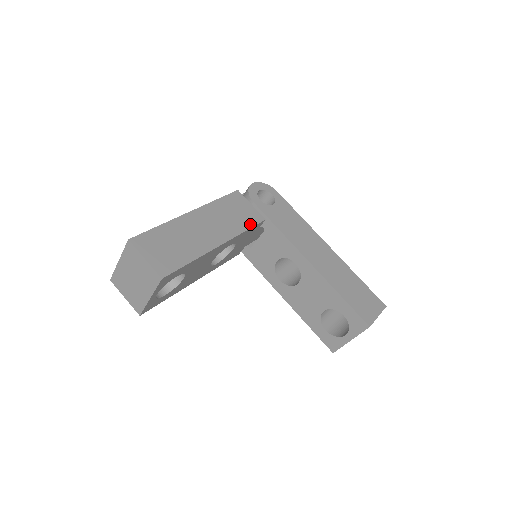
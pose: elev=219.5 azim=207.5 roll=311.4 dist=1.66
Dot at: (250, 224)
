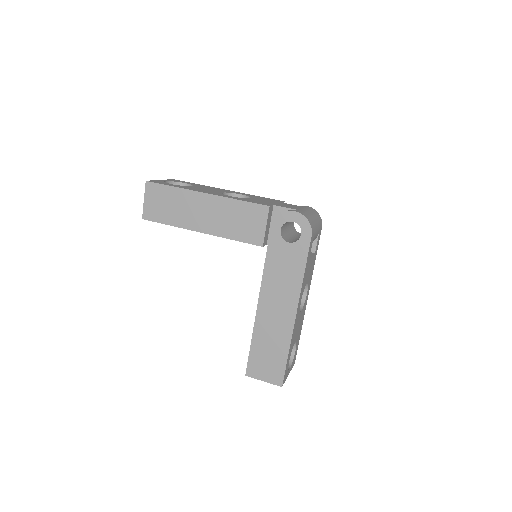
Dot at: (243, 239)
